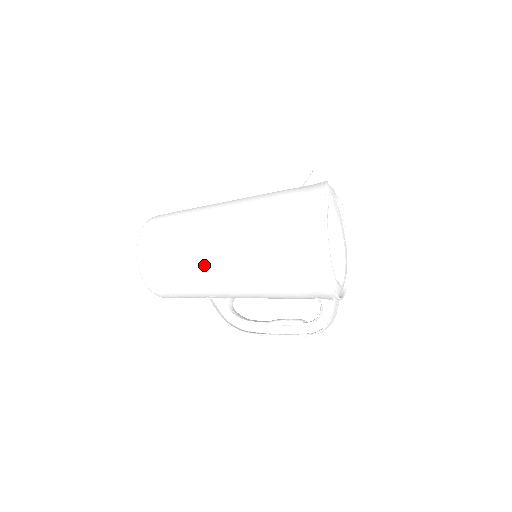
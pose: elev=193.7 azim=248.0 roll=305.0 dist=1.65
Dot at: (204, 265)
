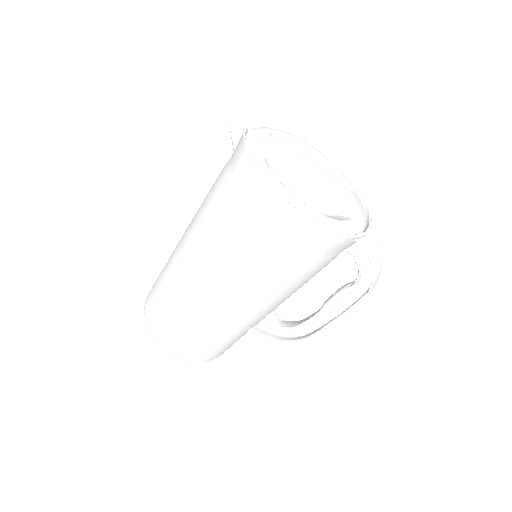
Dot at: (209, 311)
